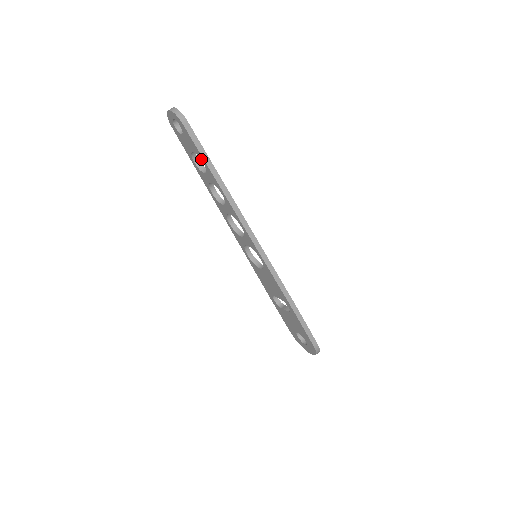
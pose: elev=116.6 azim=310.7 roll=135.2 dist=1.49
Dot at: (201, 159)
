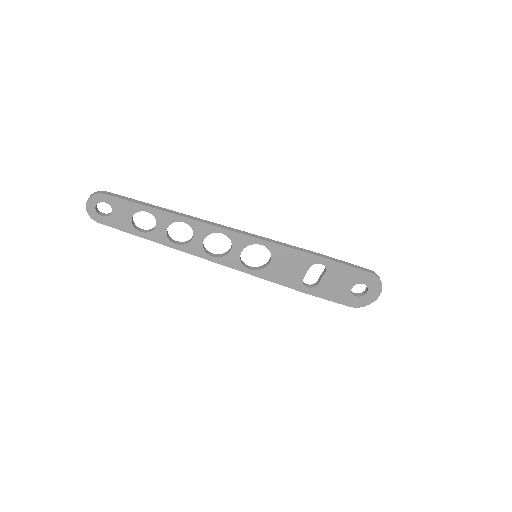
Dot at: occluded
